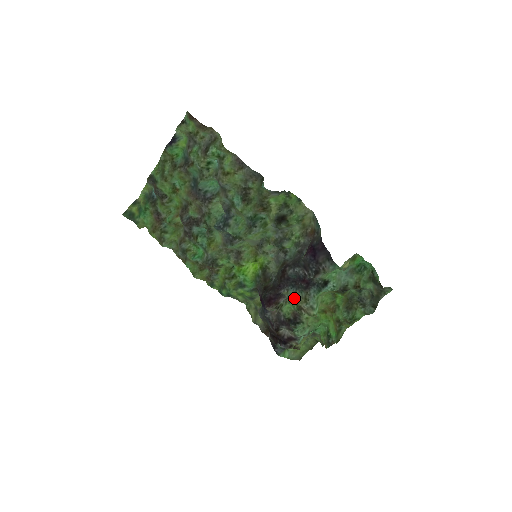
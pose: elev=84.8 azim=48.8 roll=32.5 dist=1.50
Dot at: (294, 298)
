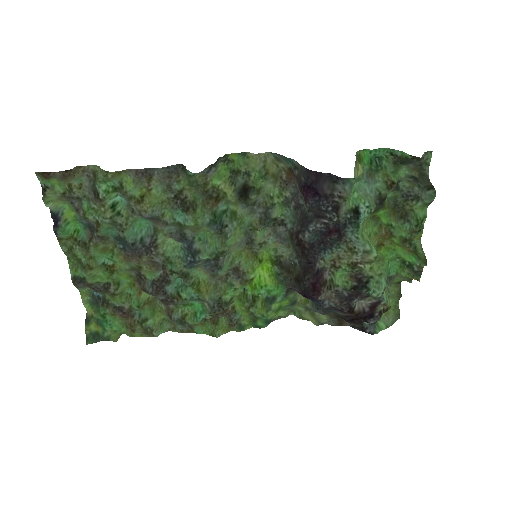
Dot at: (337, 261)
